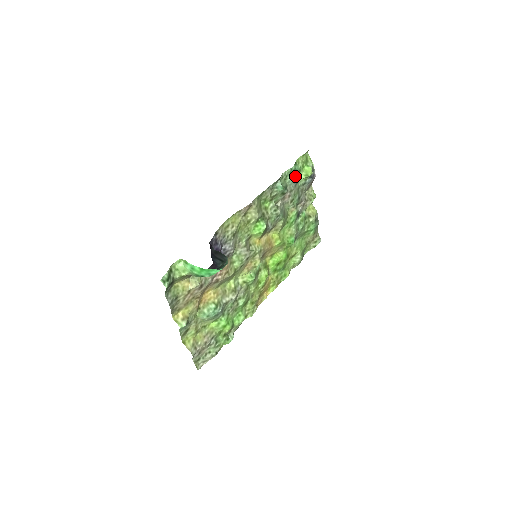
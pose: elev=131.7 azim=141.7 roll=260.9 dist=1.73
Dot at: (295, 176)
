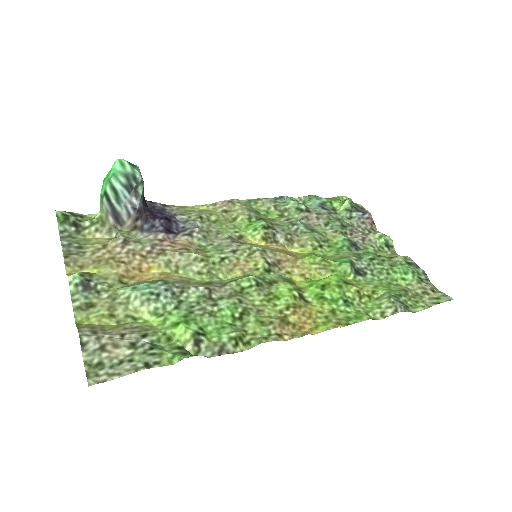
Dot at: (322, 204)
